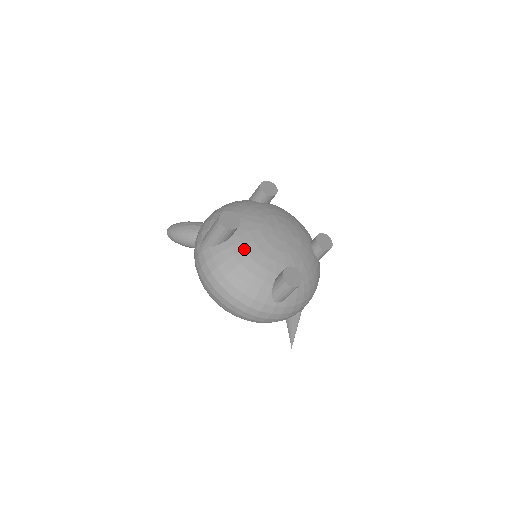
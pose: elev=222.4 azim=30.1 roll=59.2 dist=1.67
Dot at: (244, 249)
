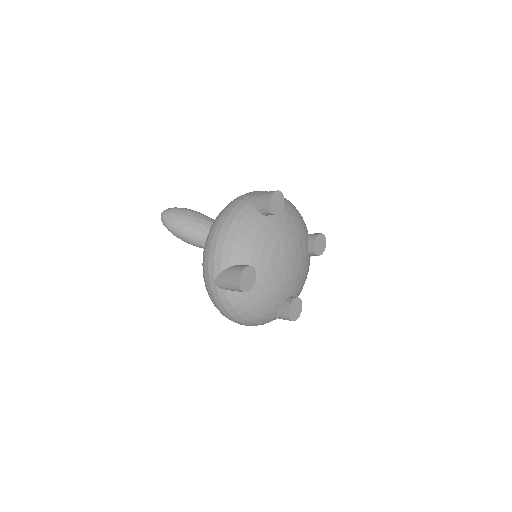
Dot at: (257, 293)
